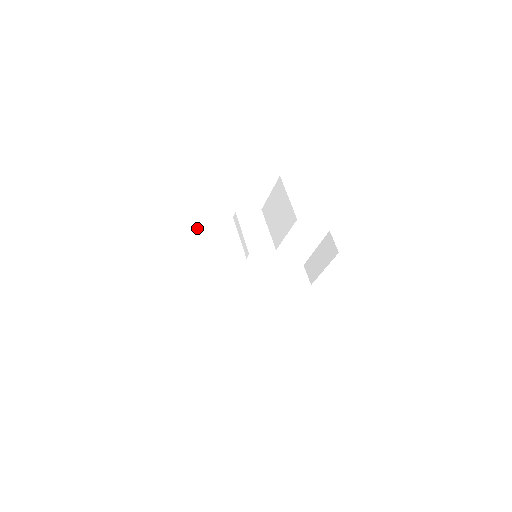
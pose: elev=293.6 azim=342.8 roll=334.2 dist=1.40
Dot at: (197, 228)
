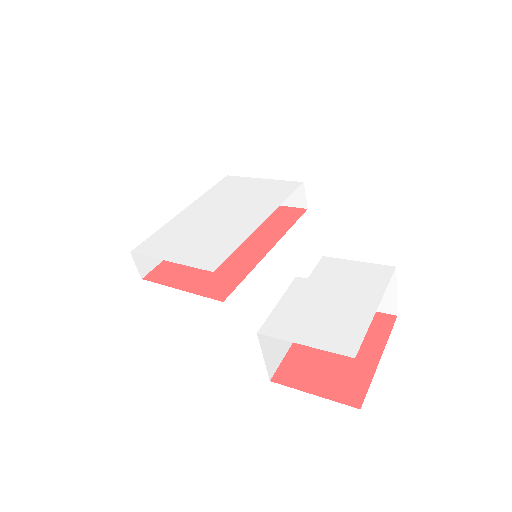
Dot at: occluded
